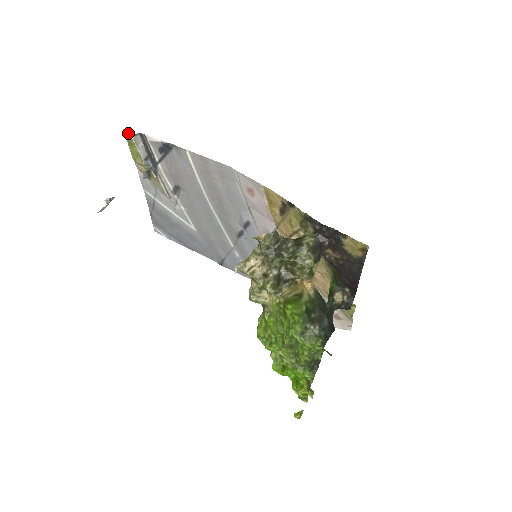
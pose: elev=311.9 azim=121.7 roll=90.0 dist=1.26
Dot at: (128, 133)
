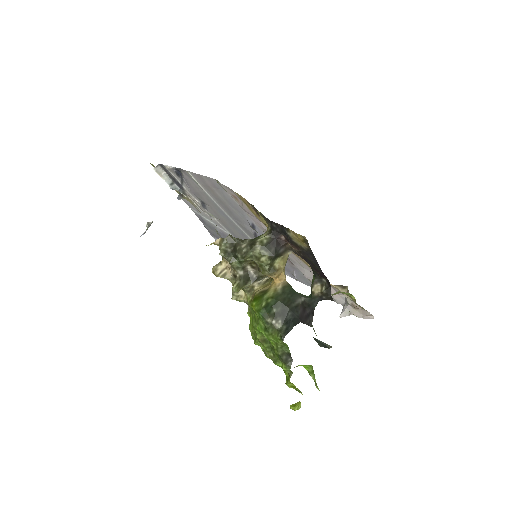
Dot at: (153, 166)
